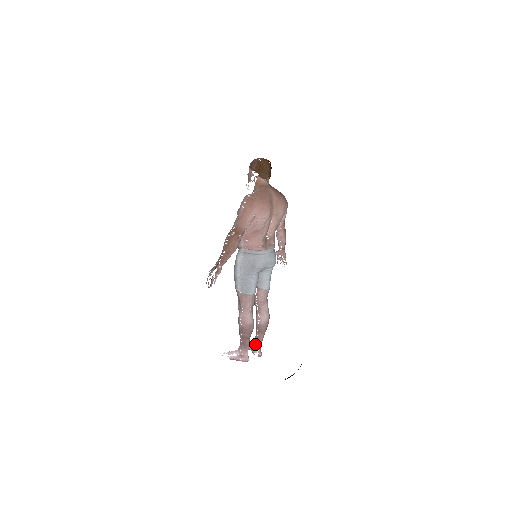
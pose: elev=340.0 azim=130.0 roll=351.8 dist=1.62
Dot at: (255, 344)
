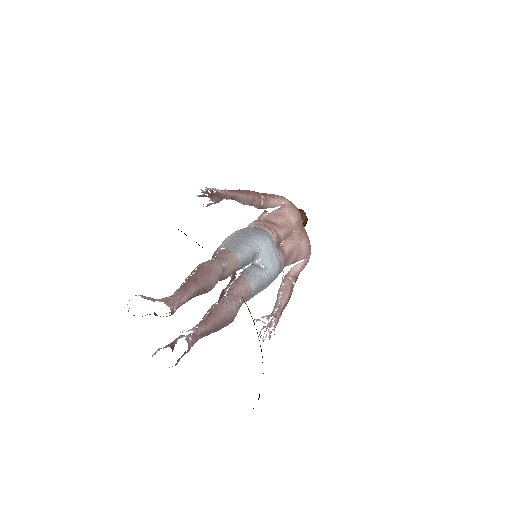
Dot at: (189, 330)
